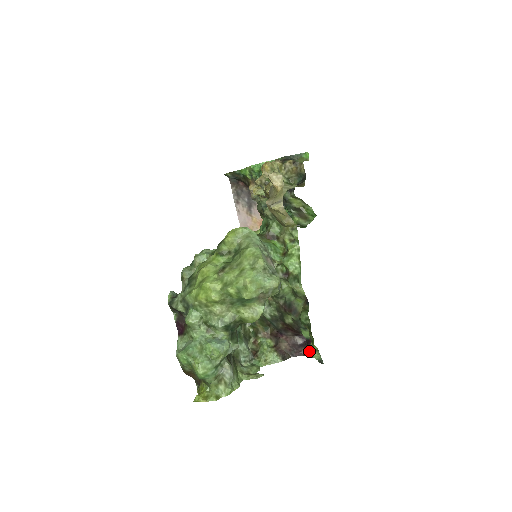
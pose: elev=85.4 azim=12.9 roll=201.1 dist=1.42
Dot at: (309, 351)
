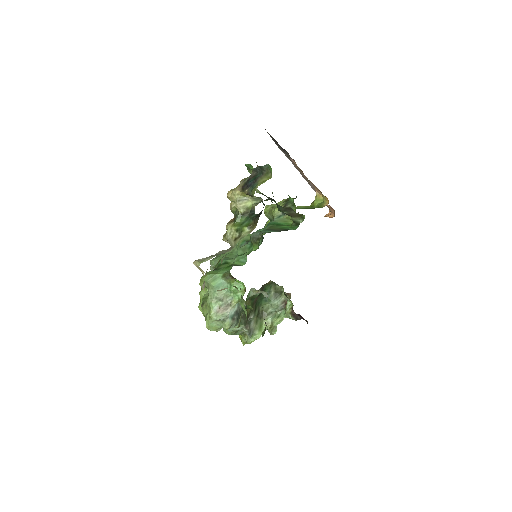
Dot at: occluded
